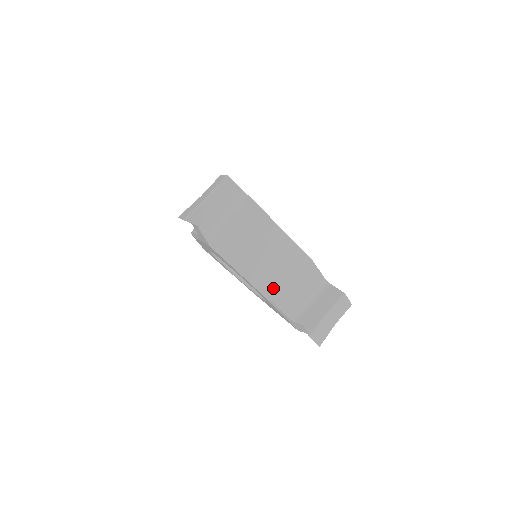
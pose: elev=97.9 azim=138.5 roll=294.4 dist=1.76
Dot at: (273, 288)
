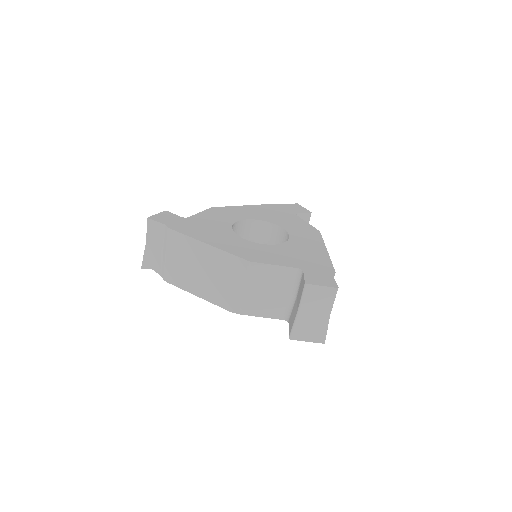
Dot at: (231, 301)
